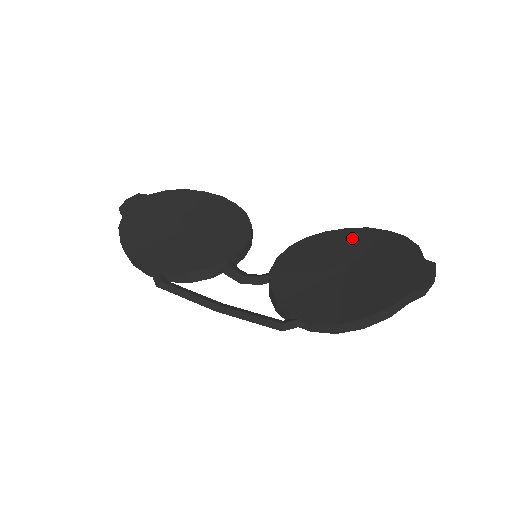
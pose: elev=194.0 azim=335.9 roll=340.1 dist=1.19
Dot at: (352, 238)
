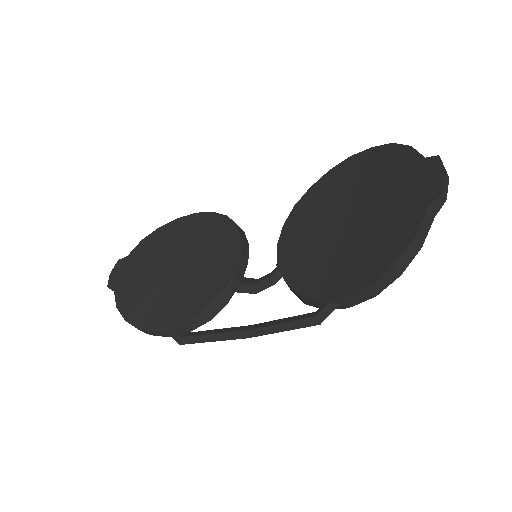
Dot at: (339, 178)
